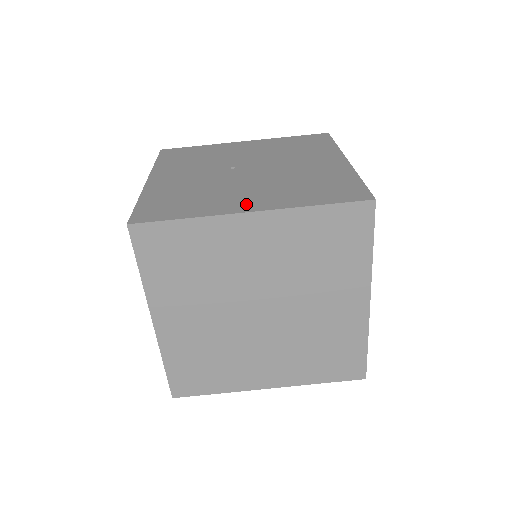
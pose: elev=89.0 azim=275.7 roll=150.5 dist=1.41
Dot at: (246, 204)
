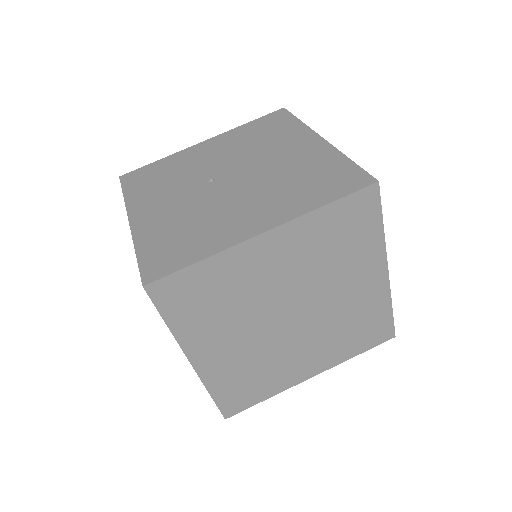
Dot at: (253, 224)
